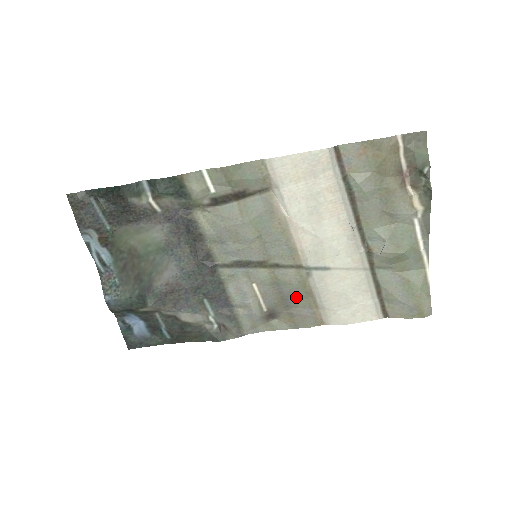
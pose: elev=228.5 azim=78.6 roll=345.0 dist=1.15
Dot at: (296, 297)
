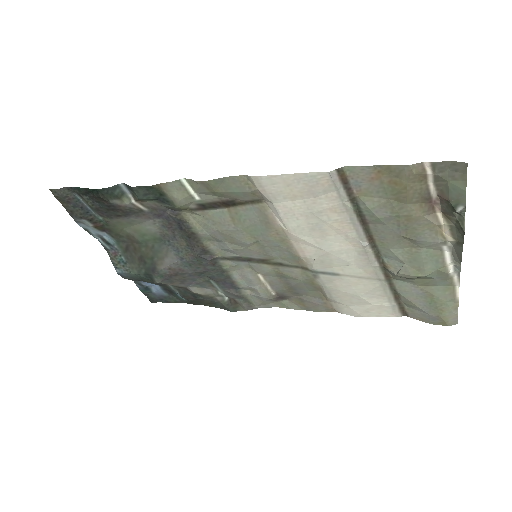
Dot at: (305, 288)
